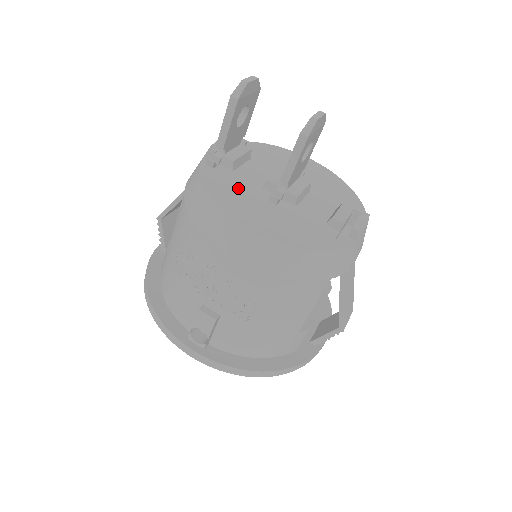
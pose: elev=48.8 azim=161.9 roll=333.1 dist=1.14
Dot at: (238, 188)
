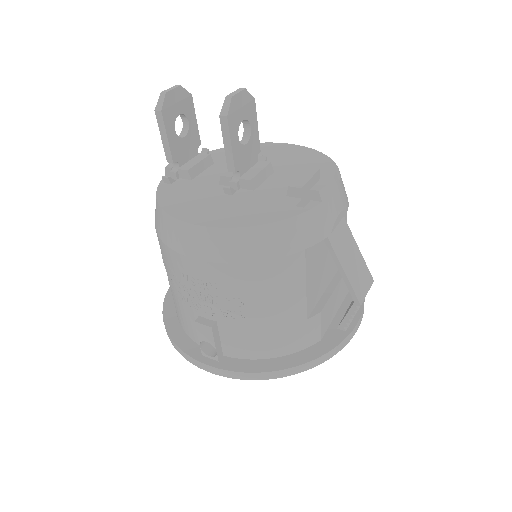
Dot at: (193, 193)
